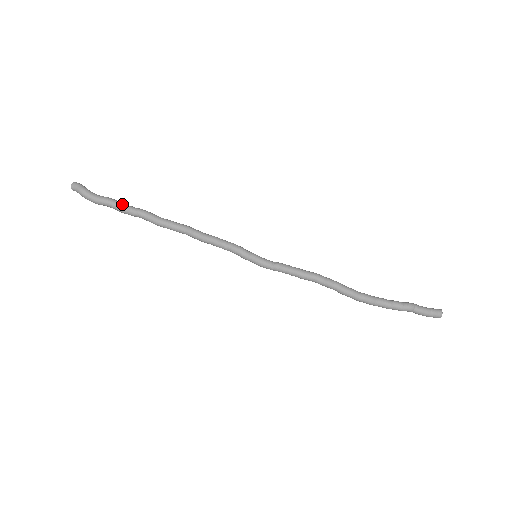
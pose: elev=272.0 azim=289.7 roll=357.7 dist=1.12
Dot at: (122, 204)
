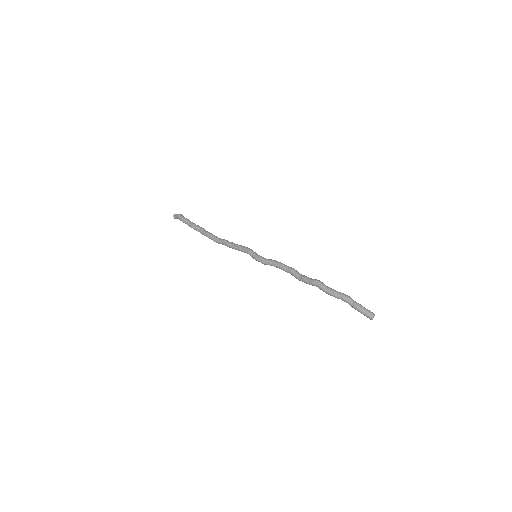
Dot at: (195, 224)
